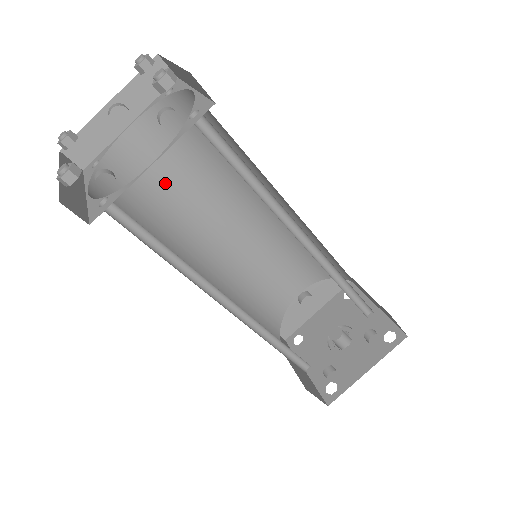
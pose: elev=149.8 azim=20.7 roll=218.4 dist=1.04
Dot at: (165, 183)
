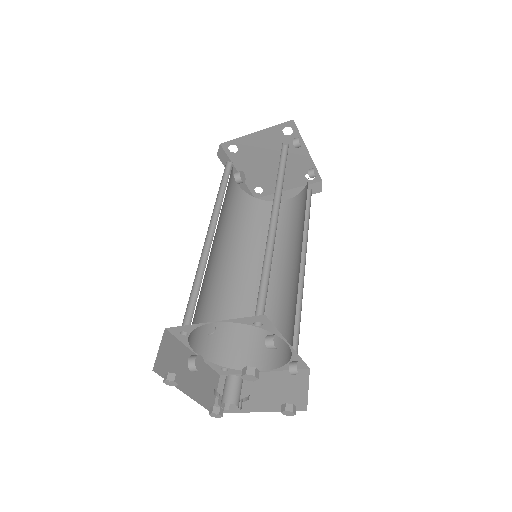
Dot at: (226, 203)
